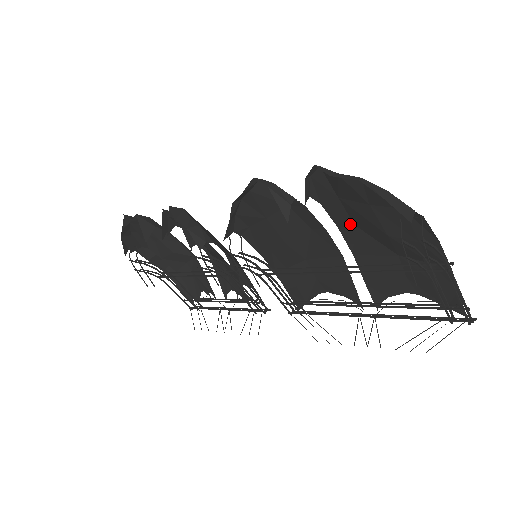
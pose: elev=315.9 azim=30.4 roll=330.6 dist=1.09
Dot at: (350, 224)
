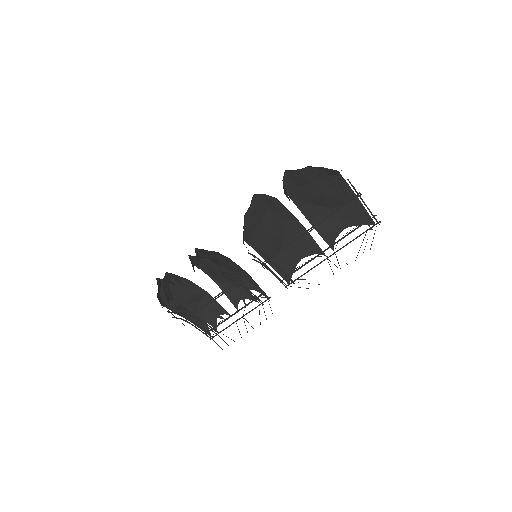
Dot at: (304, 203)
